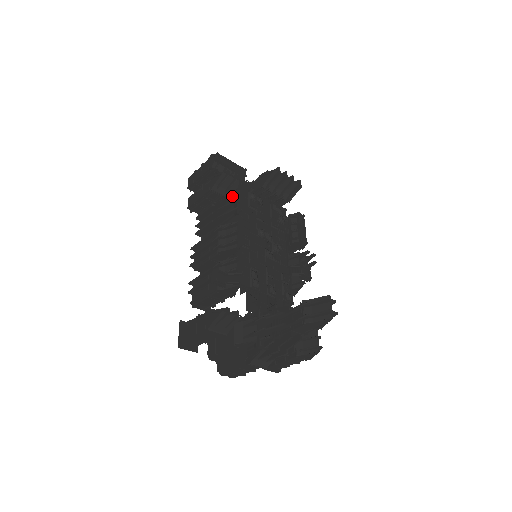
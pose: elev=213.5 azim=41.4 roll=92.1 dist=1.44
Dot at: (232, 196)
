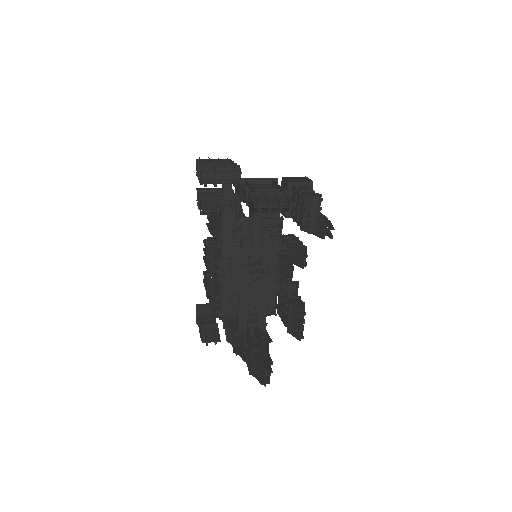
Dot at: (219, 222)
